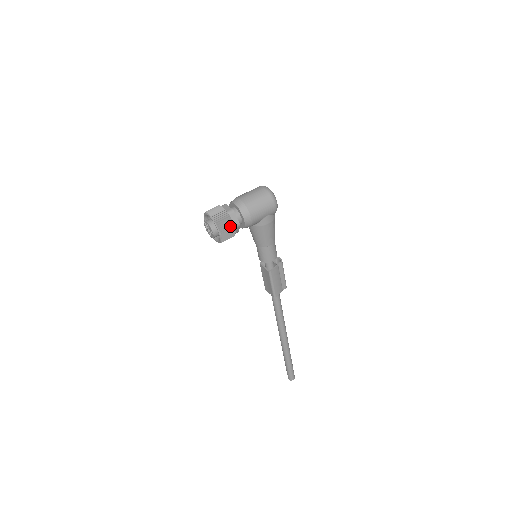
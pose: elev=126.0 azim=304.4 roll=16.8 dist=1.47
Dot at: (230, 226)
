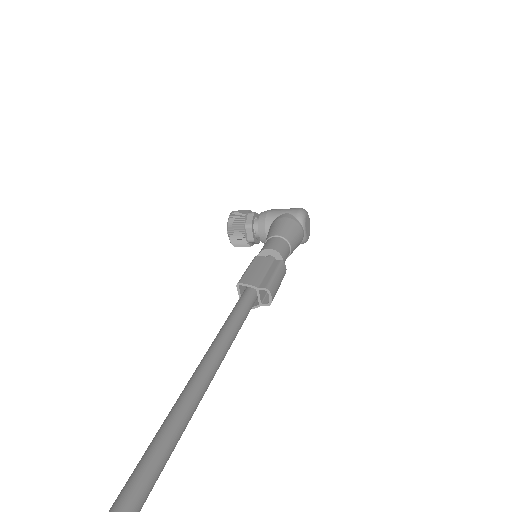
Dot at: (245, 211)
